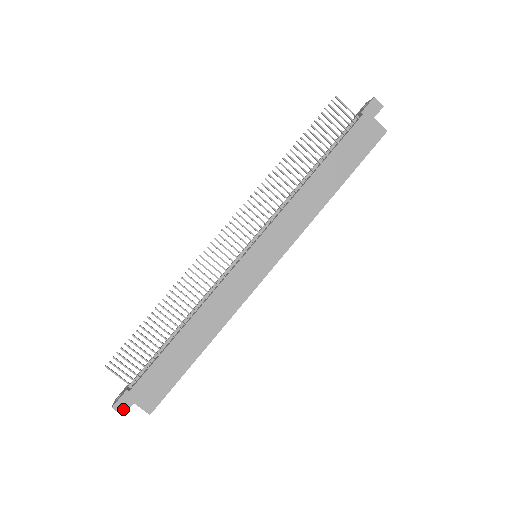
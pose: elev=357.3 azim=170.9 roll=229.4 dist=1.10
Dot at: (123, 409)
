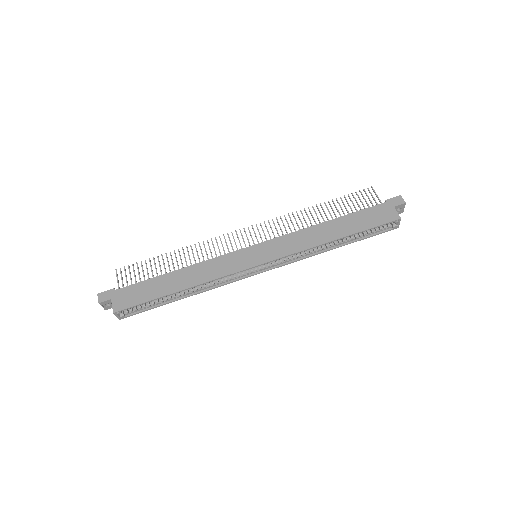
Dot at: (102, 299)
